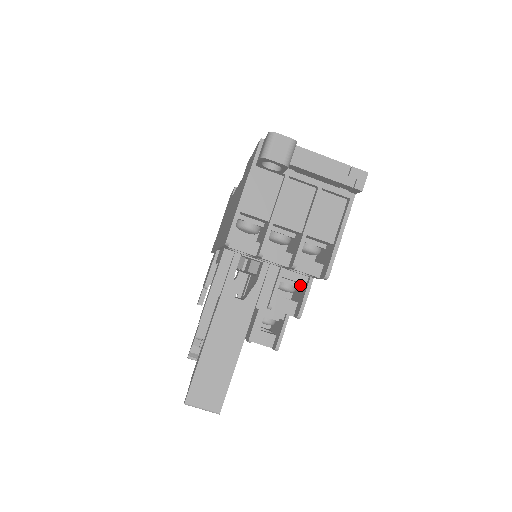
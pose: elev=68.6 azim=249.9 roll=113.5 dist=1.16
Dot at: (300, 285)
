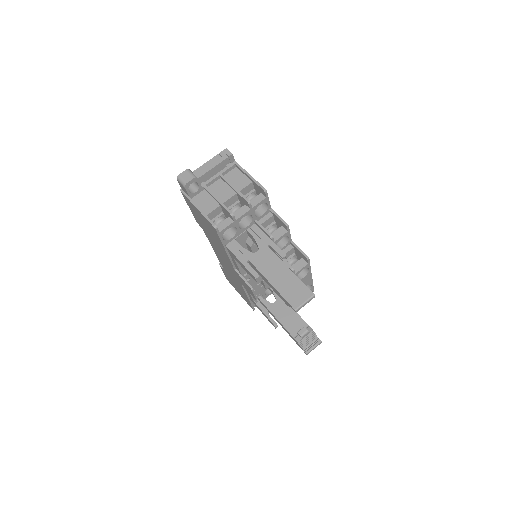
Dot at: (274, 222)
